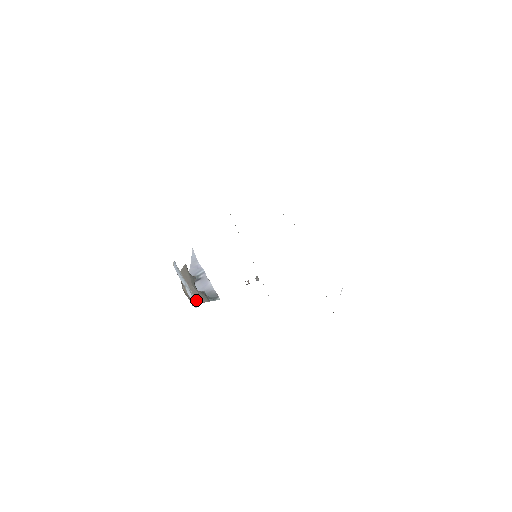
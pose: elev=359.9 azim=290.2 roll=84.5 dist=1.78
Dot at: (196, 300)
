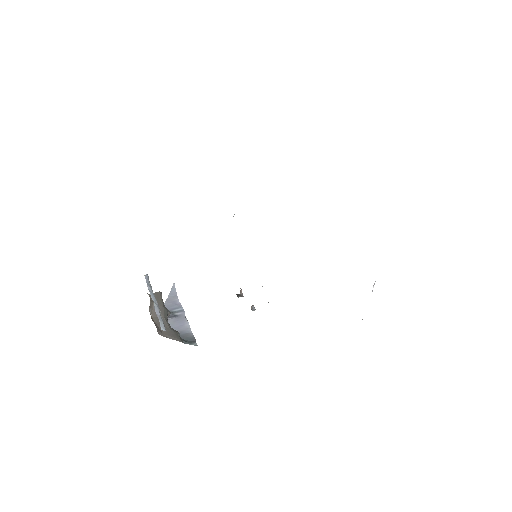
Dot at: (165, 332)
